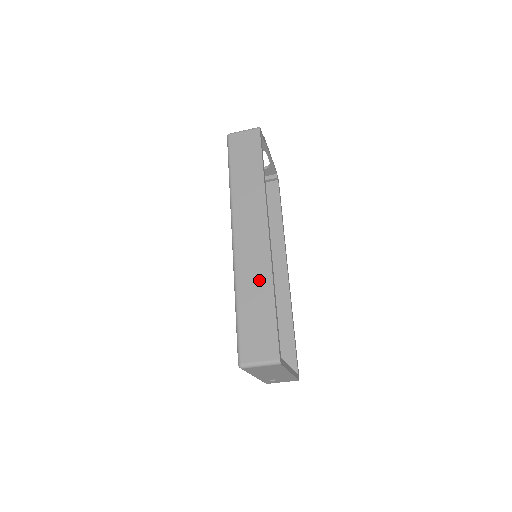
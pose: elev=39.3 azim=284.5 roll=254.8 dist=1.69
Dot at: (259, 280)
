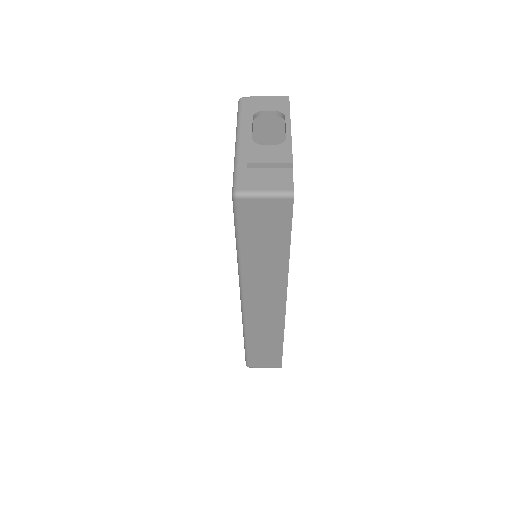
Dot at: (270, 334)
